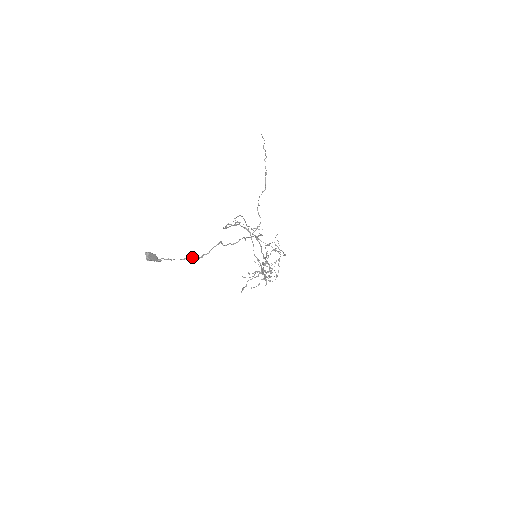
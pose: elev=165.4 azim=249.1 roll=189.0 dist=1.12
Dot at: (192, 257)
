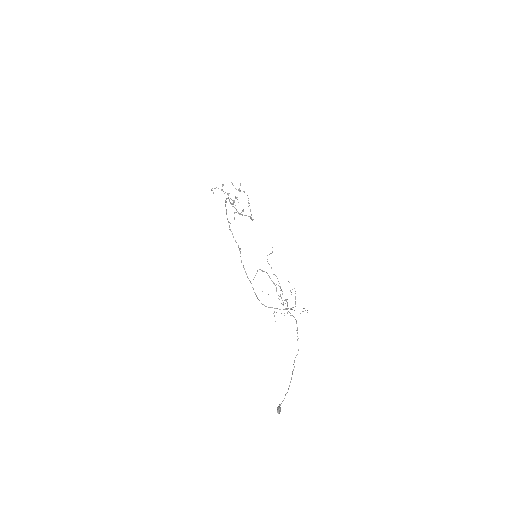
Dot at: occluded
